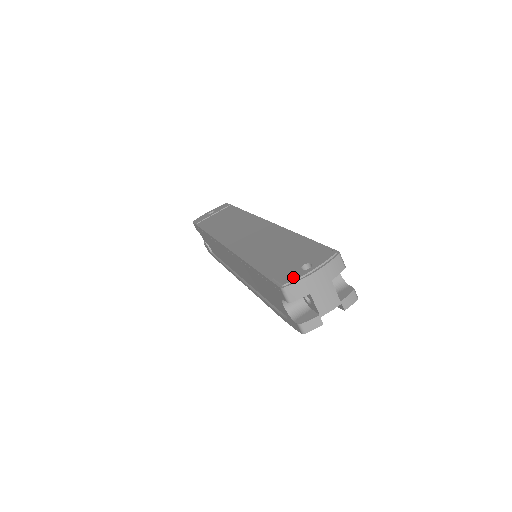
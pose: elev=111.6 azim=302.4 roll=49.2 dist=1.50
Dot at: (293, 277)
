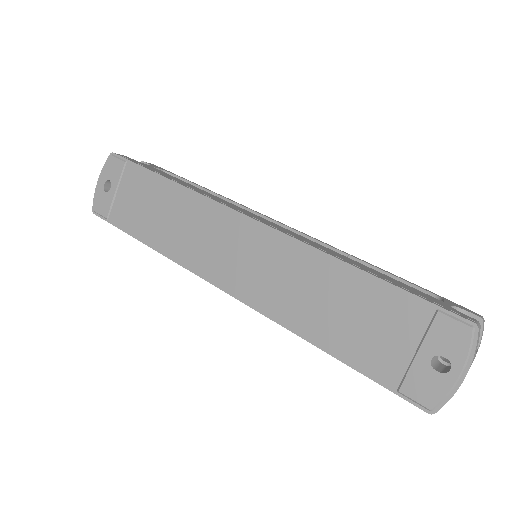
Dot at: (436, 392)
